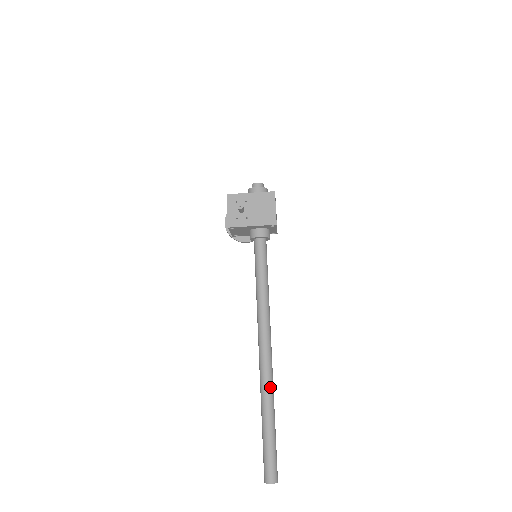
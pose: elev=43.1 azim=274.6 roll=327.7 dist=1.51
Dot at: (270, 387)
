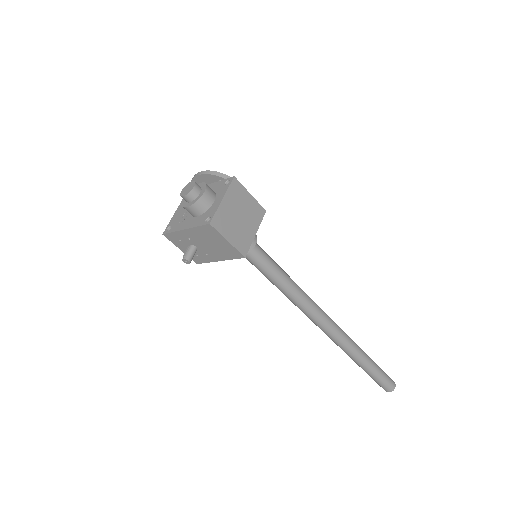
Dot at: (349, 350)
